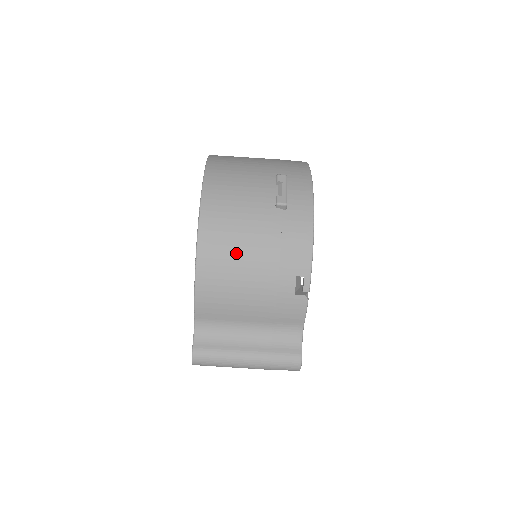
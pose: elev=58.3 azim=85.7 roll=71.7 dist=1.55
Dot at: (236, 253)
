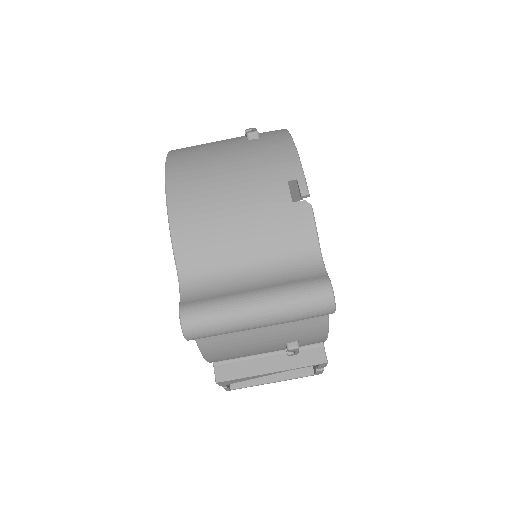
Dot at: (211, 177)
